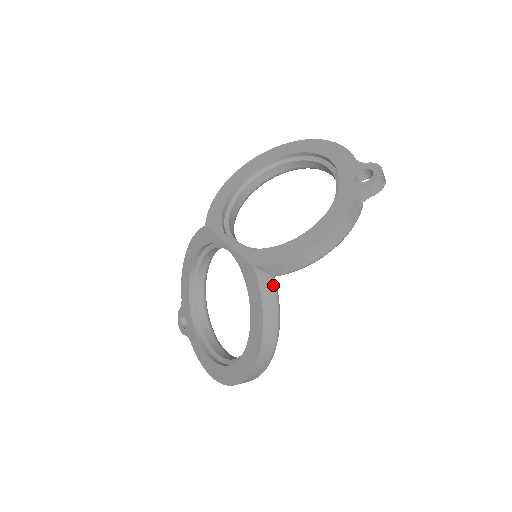
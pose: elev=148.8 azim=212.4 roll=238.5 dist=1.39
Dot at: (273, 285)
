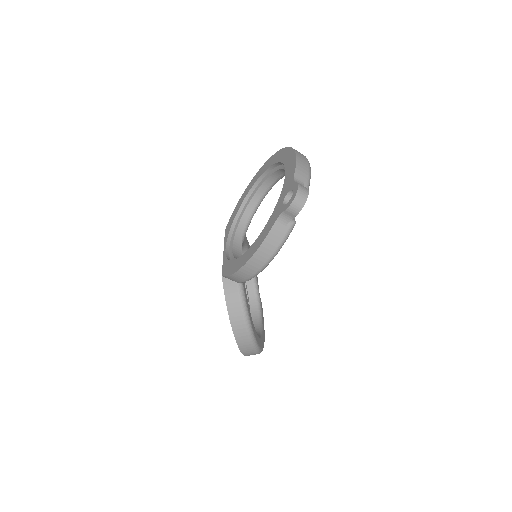
Dot at: (237, 290)
